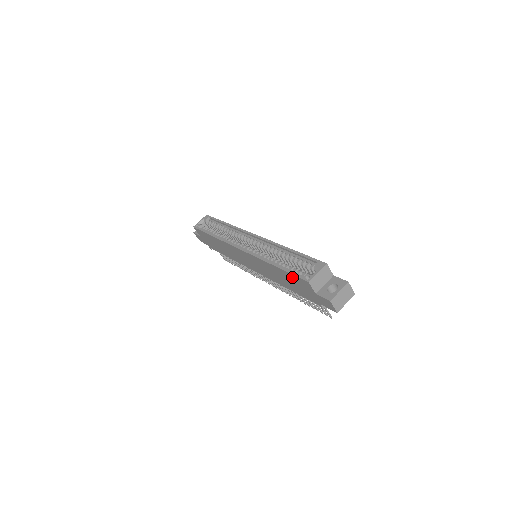
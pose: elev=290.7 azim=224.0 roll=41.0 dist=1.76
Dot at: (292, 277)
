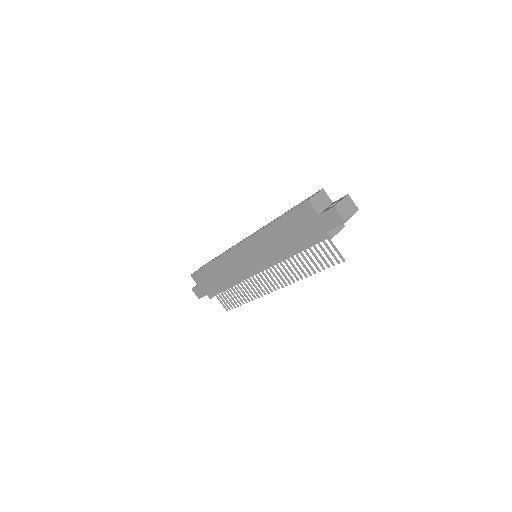
Dot at: (292, 217)
